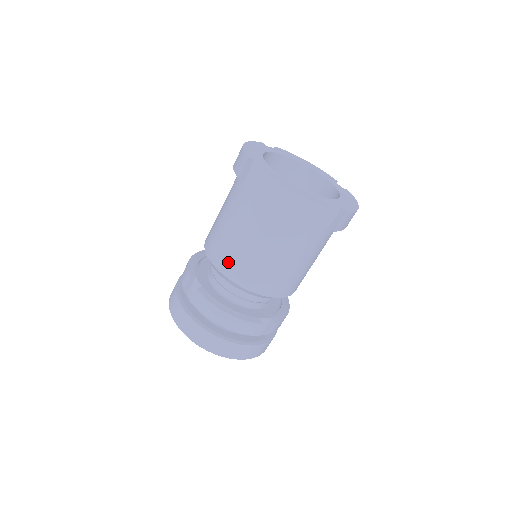
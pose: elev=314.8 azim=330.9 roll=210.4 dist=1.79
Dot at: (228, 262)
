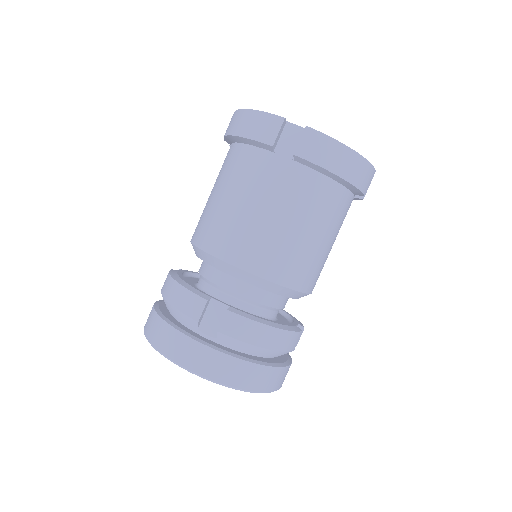
Dot at: (270, 260)
